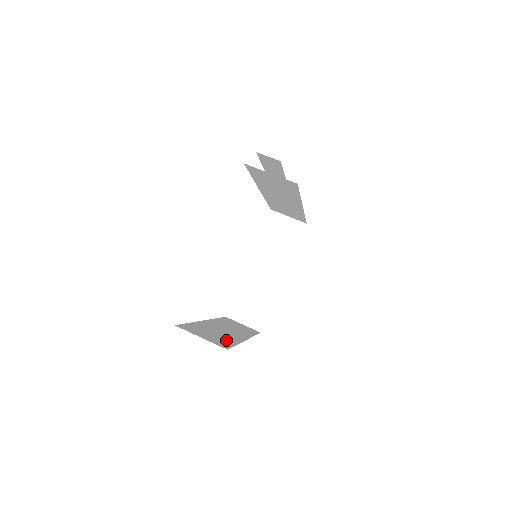
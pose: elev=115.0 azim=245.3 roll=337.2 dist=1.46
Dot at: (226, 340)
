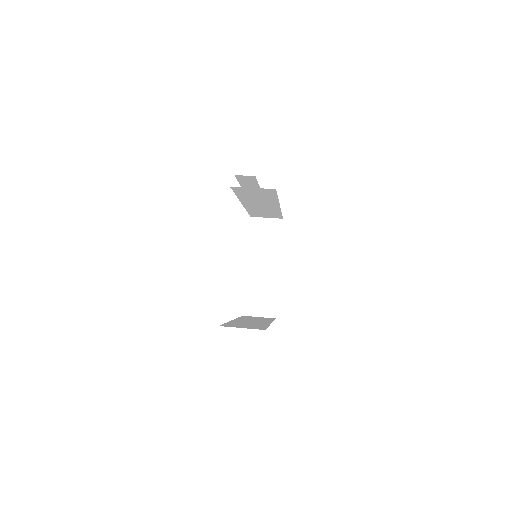
Dot at: (259, 326)
